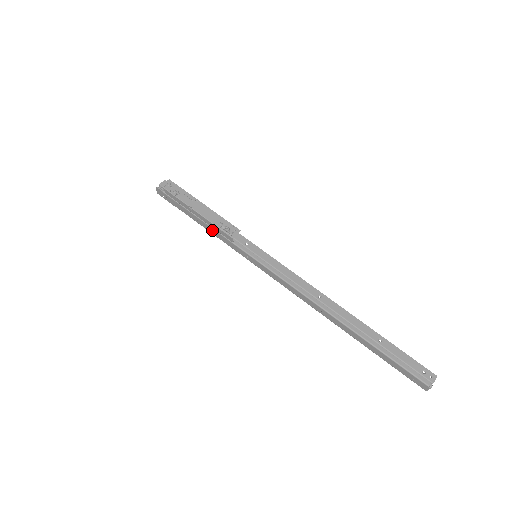
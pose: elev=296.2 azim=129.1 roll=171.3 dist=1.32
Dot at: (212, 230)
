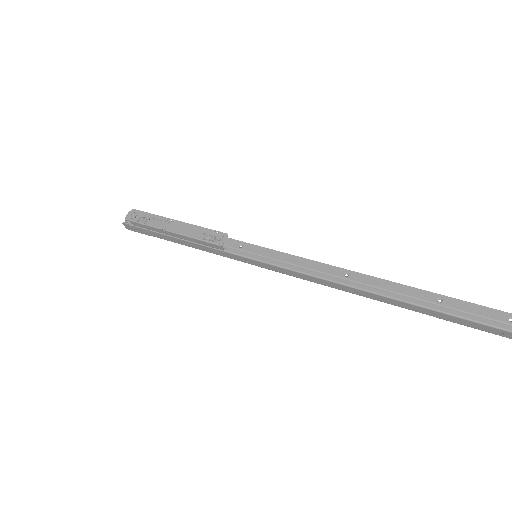
Dot at: (197, 246)
